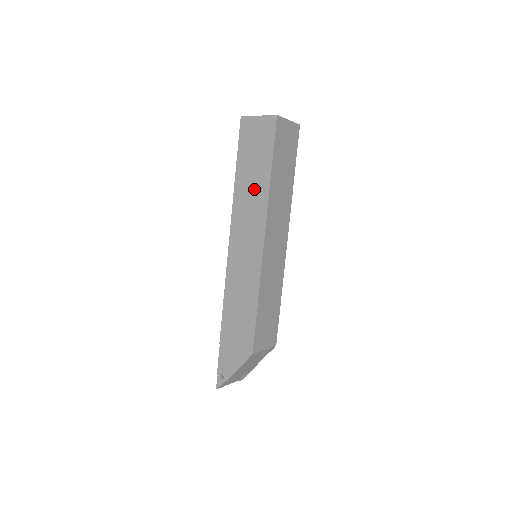
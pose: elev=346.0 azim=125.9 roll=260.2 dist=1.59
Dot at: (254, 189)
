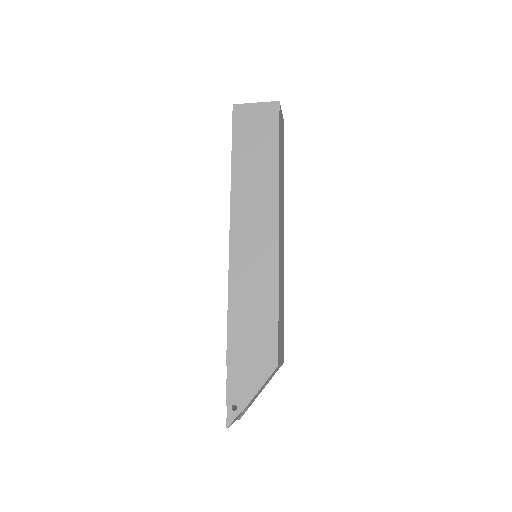
Dot at: (259, 176)
